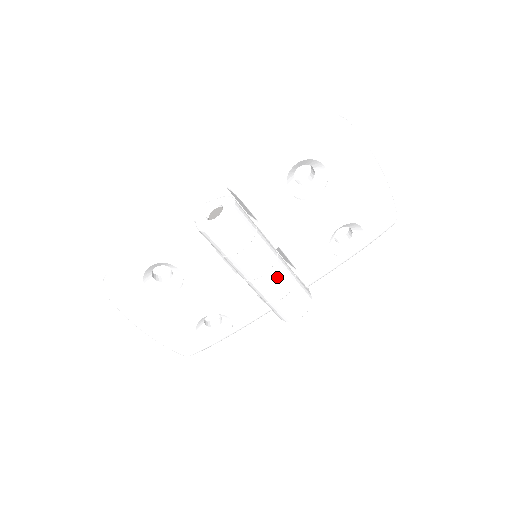
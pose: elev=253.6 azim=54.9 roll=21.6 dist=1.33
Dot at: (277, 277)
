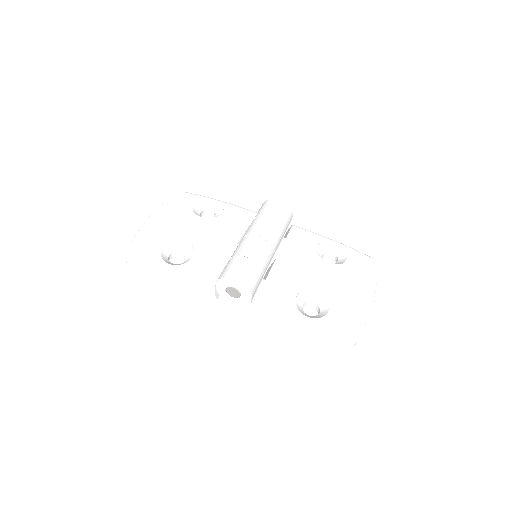
Dot at: (263, 246)
